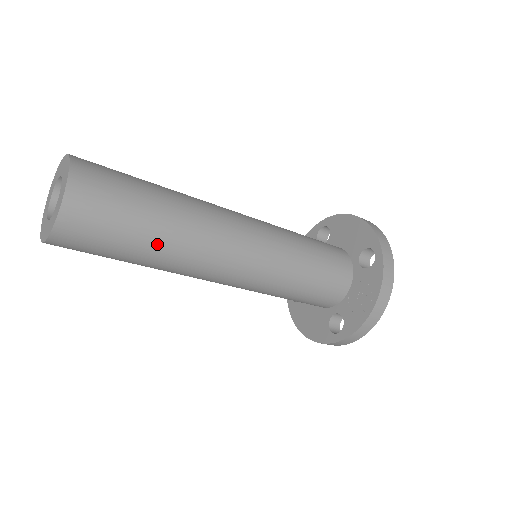
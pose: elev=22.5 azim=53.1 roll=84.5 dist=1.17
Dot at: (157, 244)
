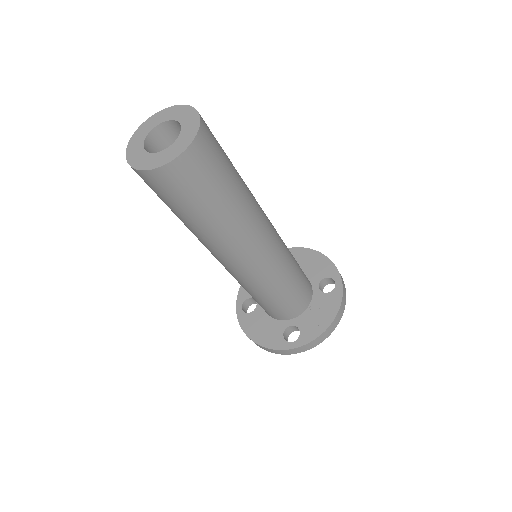
Dot at: (228, 210)
